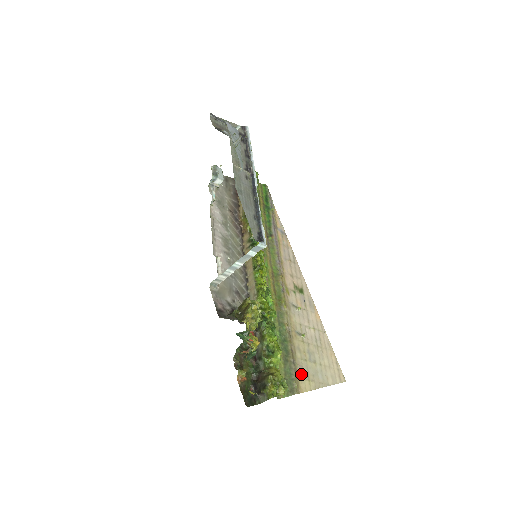
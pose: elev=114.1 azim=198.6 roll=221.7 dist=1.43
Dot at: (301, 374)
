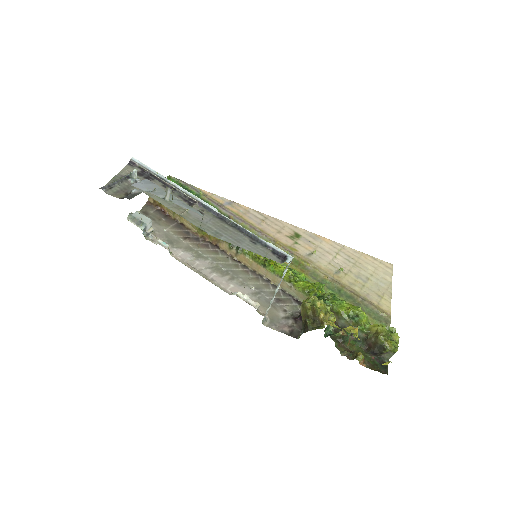
Dot at: (374, 300)
